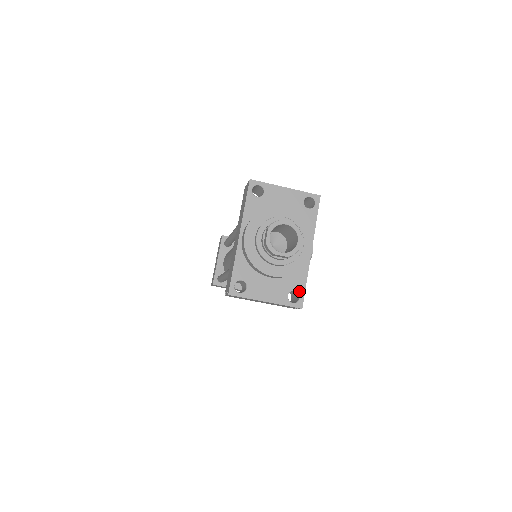
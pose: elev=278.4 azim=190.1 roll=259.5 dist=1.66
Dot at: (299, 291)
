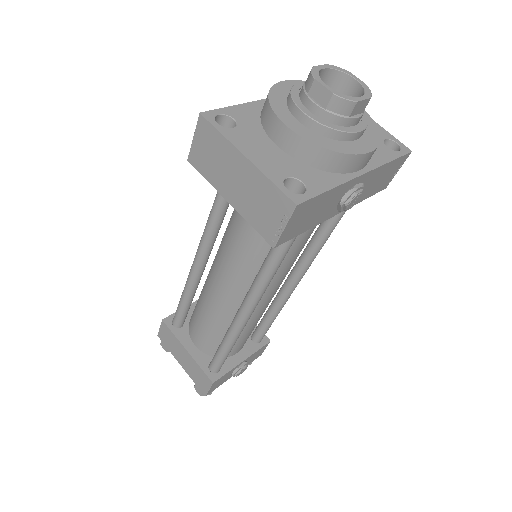
Dot at: (309, 187)
